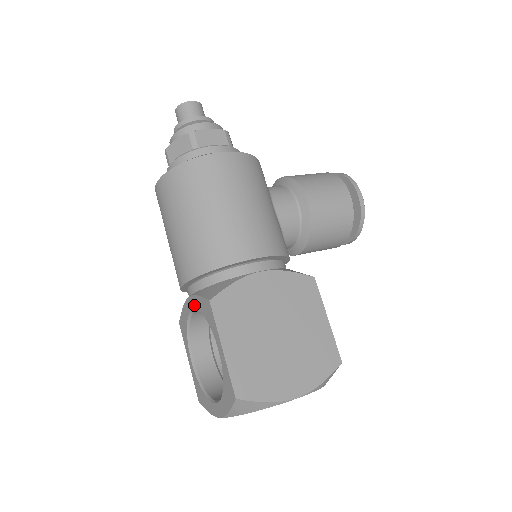
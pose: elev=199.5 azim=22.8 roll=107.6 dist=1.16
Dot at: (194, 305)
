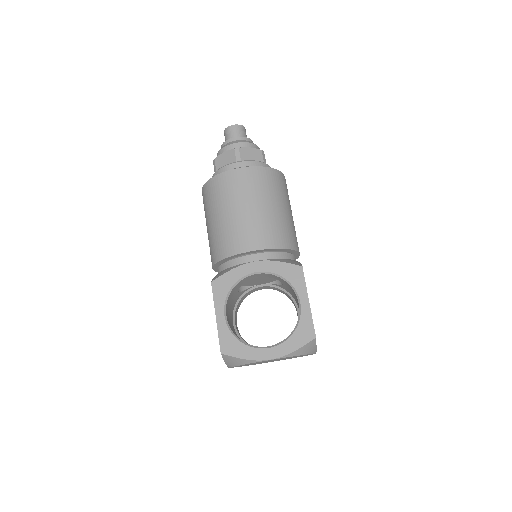
Dot at: (266, 268)
